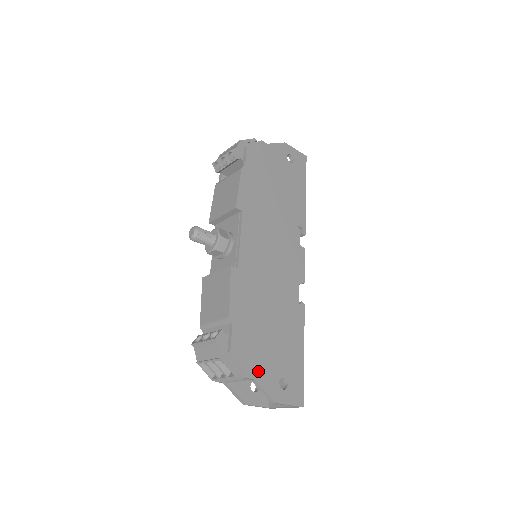
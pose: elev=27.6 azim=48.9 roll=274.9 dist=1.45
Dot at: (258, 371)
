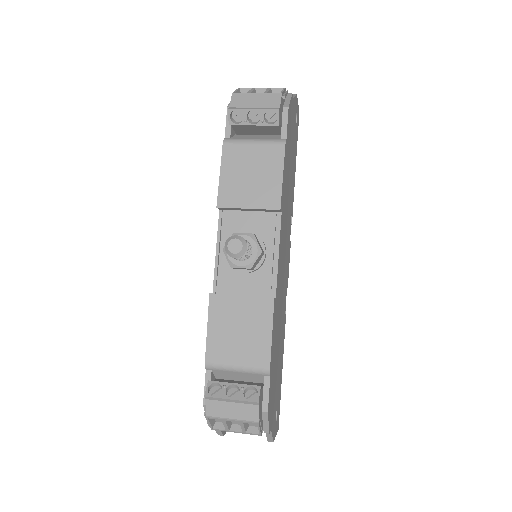
Dot at: (272, 418)
